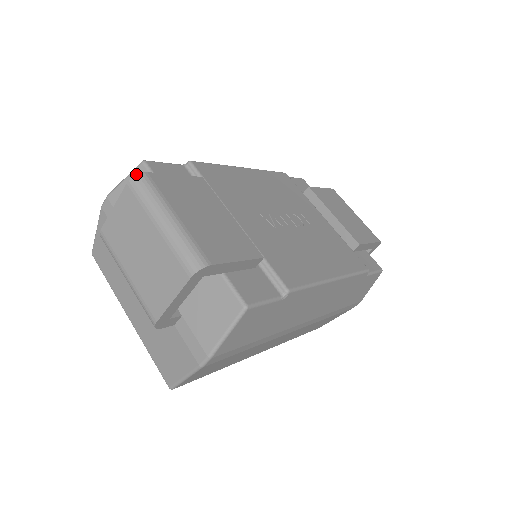
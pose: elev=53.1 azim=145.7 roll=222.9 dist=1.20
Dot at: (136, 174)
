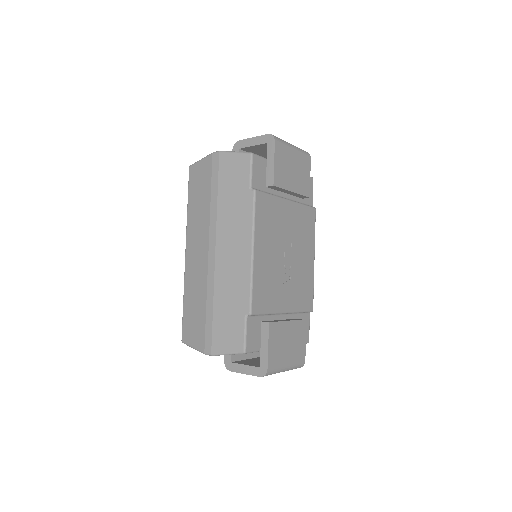
Dot at: occluded
